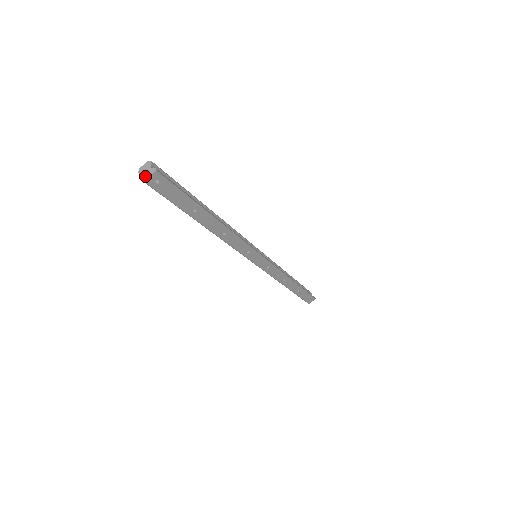
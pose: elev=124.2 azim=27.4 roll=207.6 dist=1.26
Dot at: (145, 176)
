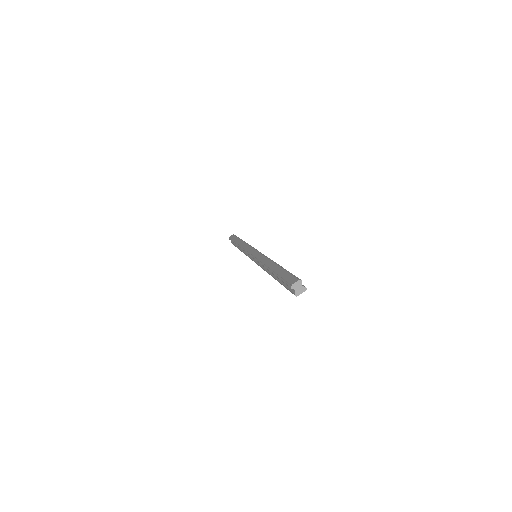
Dot at: (298, 293)
